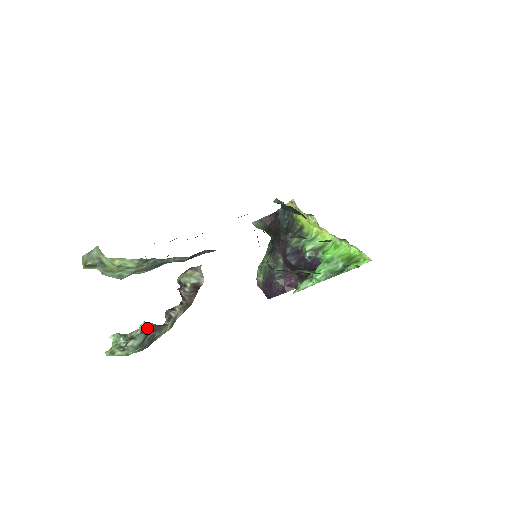
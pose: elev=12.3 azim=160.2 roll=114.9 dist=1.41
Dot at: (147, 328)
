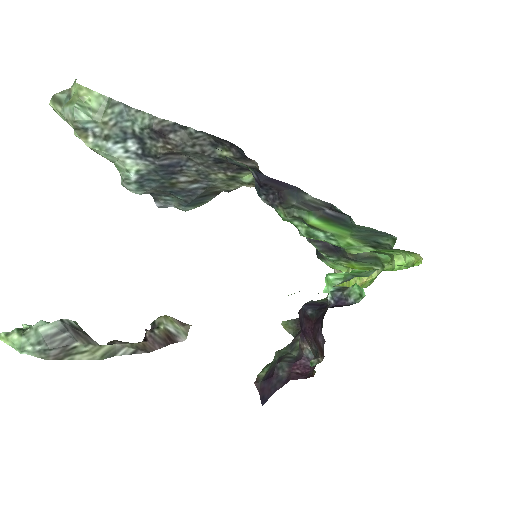
Dot at: (73, 324)
